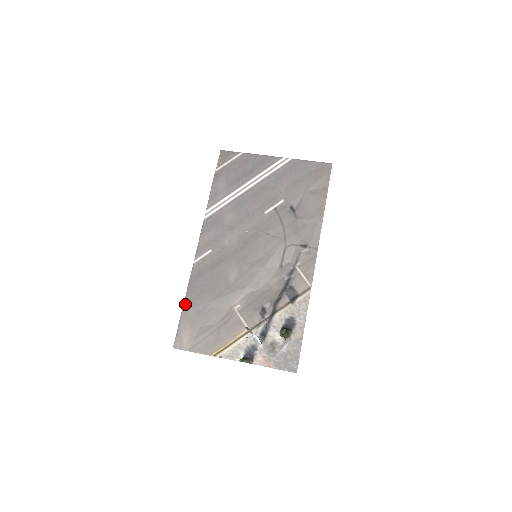
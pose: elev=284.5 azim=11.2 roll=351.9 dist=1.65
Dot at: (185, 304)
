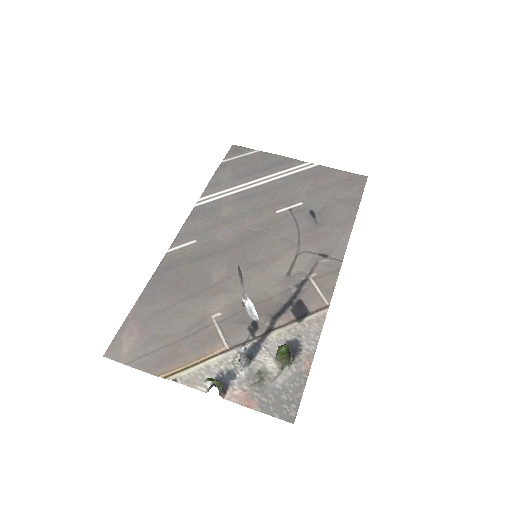
Dot at: (140, 299)
